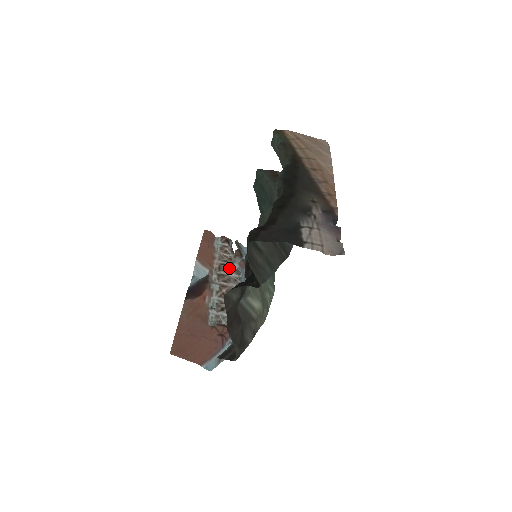
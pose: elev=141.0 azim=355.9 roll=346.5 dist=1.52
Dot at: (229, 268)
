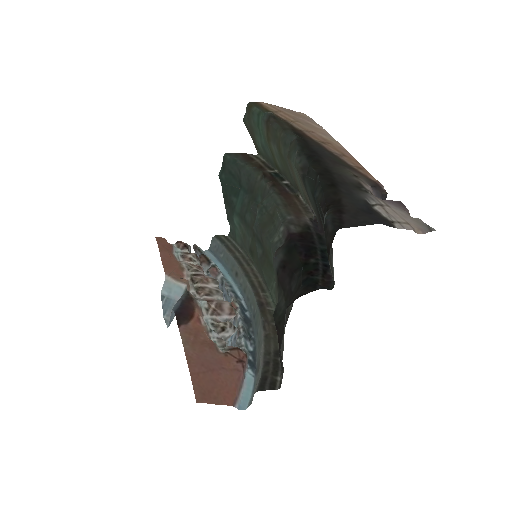
Dot at: (205, 278)
